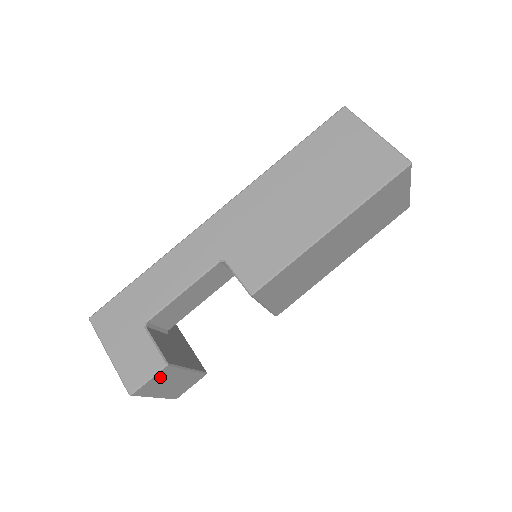
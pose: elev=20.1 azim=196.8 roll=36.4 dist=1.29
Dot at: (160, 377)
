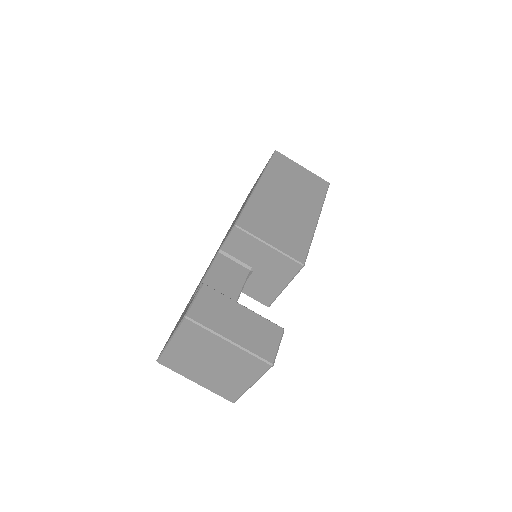
Dot at: (208, 301)
